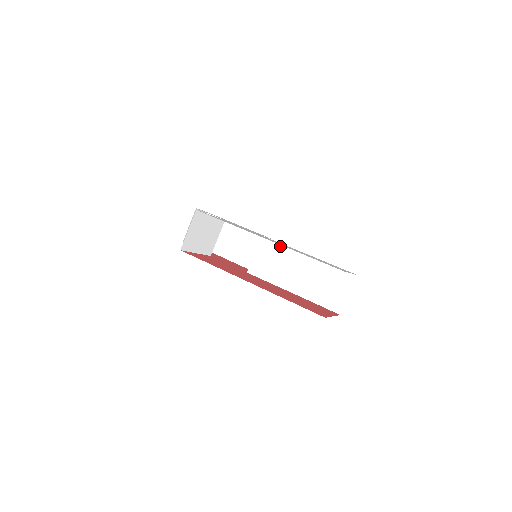
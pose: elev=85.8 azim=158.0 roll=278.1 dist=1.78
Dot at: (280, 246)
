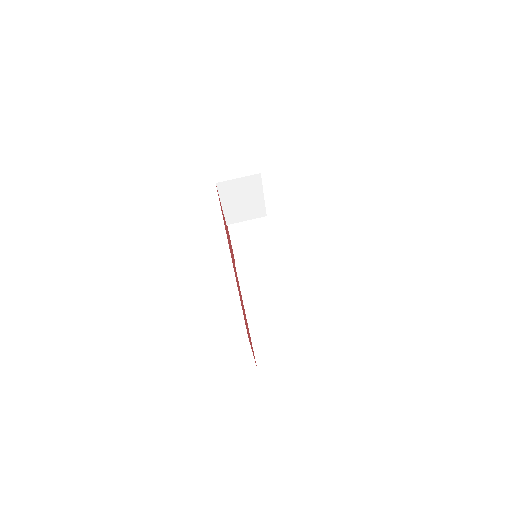
Dot at: (280, 273)
